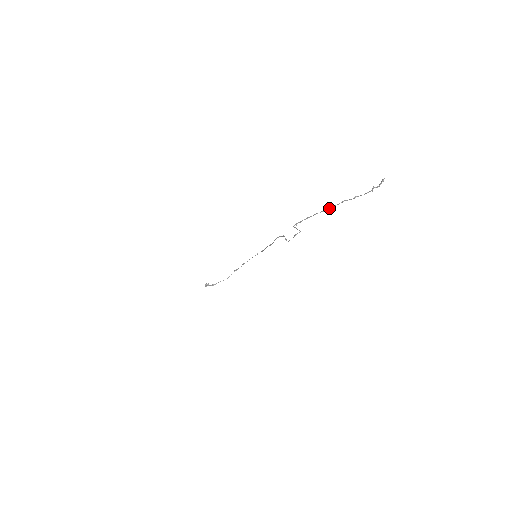
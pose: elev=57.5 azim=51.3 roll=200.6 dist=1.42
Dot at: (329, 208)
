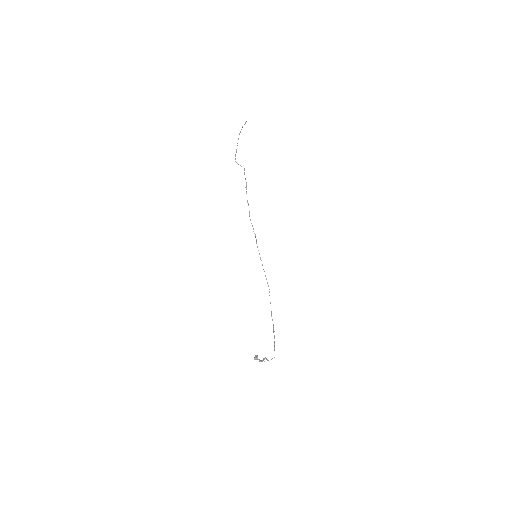
Dot at: (238, 138)
